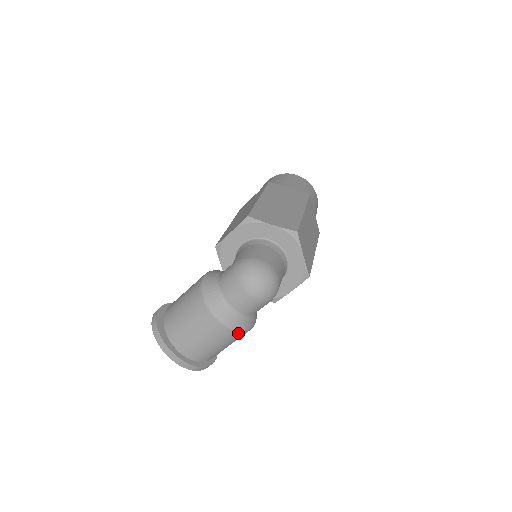
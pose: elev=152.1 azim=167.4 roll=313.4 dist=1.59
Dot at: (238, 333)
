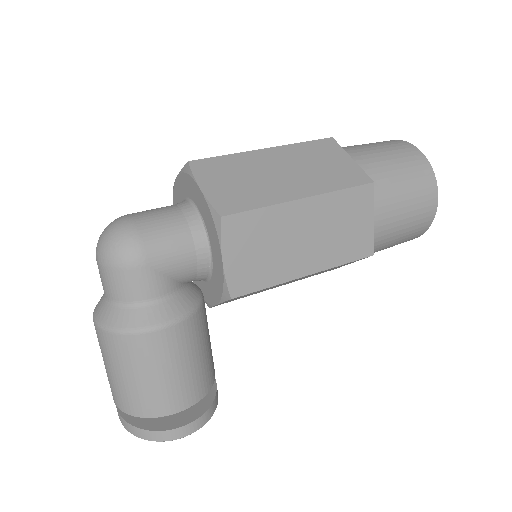
Dot at: (117, 336)
